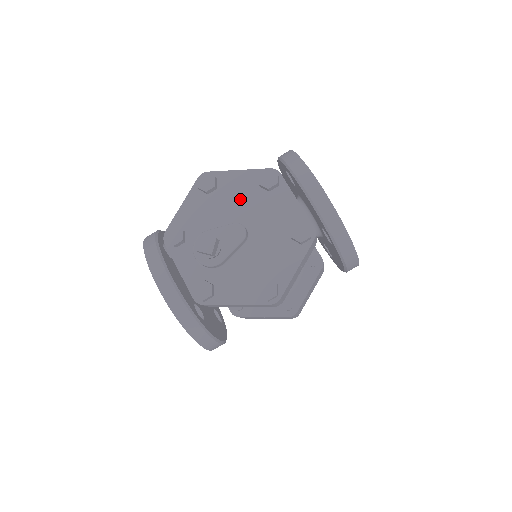
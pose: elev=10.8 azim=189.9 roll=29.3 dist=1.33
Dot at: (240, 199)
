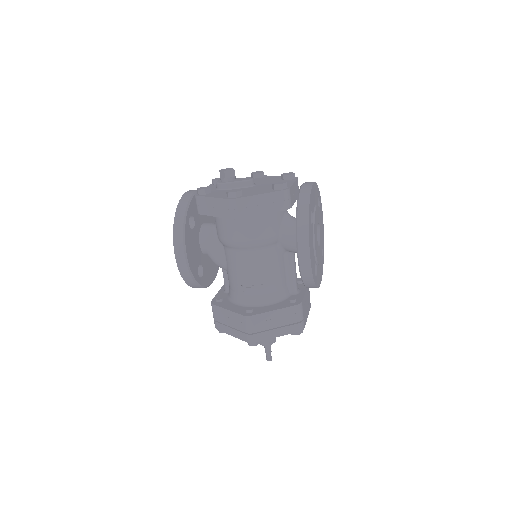
Dot at: (266, 180)
